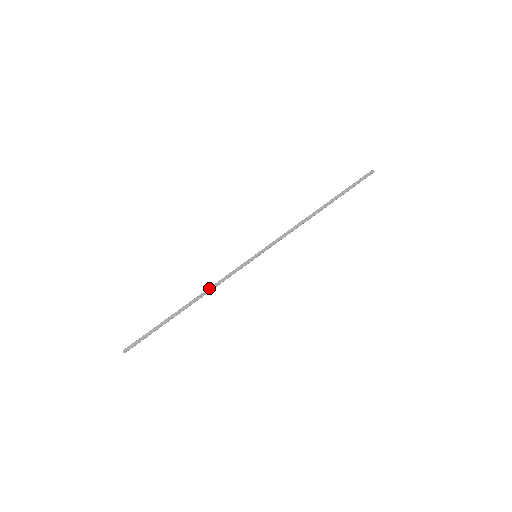
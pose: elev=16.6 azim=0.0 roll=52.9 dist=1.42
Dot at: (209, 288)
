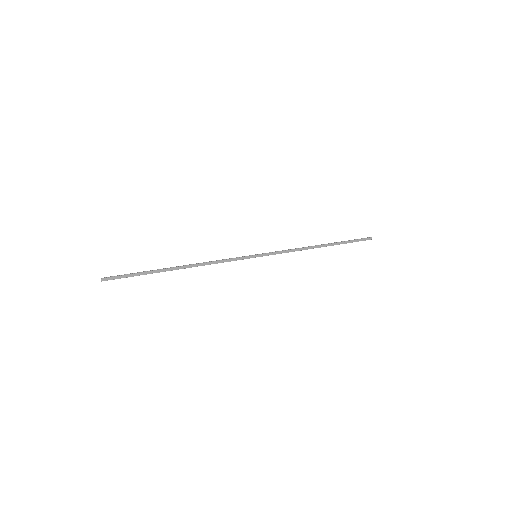
Dot at: (206, 263)
